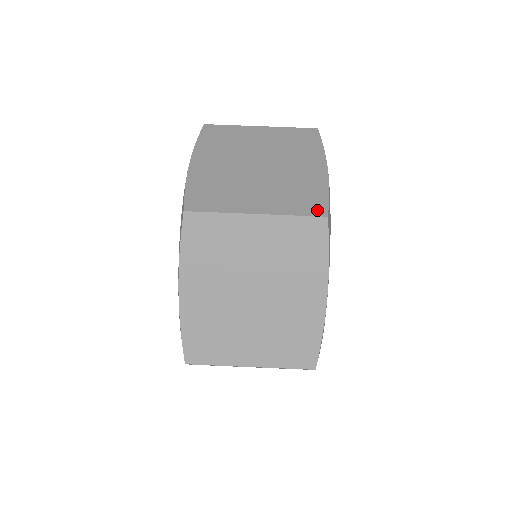
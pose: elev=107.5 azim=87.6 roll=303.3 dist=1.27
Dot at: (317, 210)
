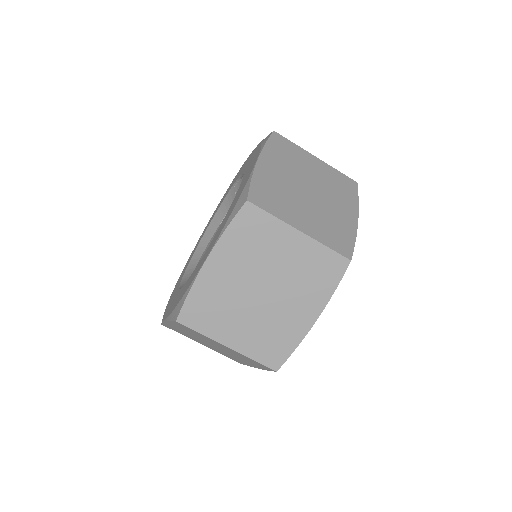
Dot at: (274, 363)
